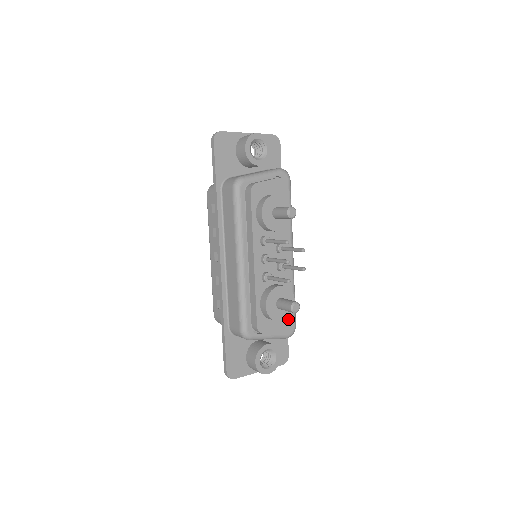
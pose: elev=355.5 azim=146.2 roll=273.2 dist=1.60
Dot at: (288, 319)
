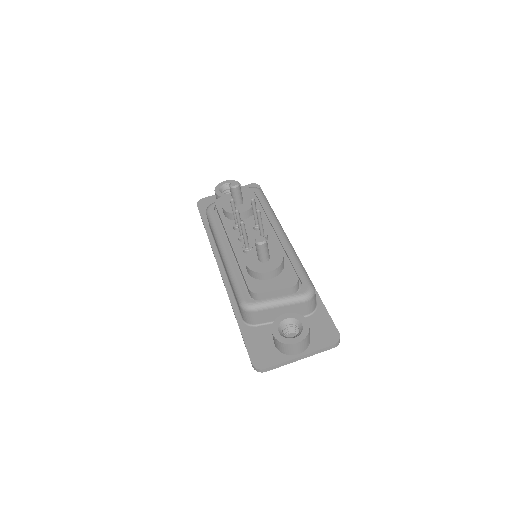
Dot at: (289, 275)
